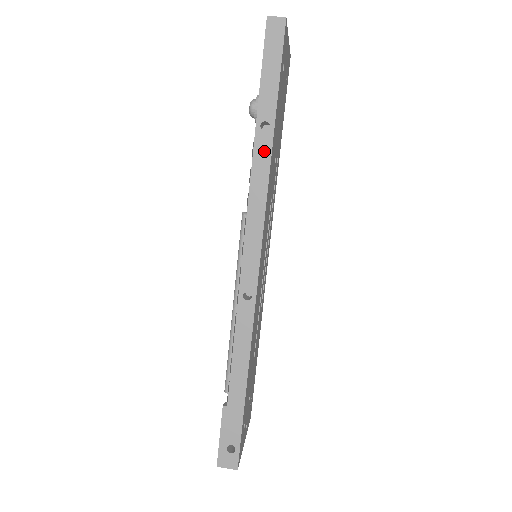
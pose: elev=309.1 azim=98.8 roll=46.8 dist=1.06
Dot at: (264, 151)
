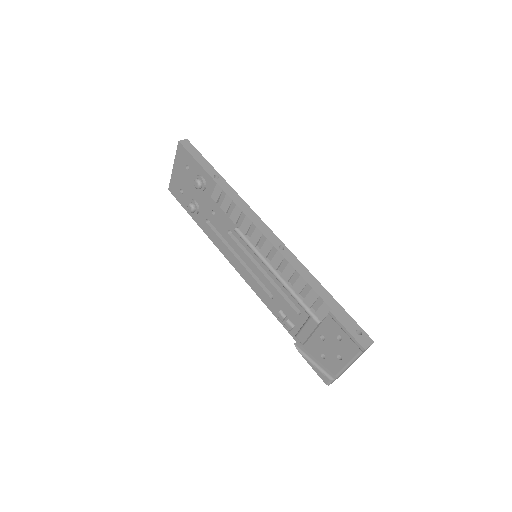
Dot at: (226, 186)
